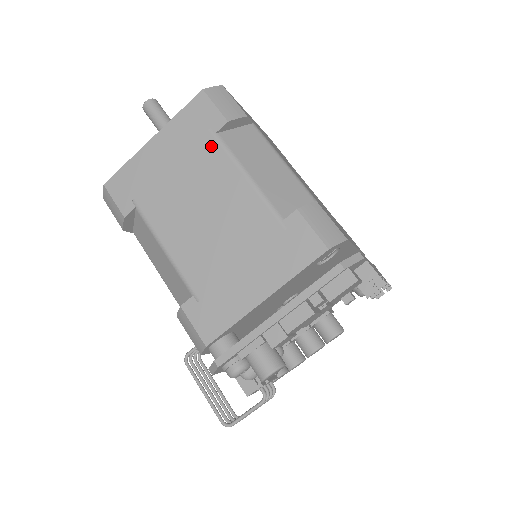
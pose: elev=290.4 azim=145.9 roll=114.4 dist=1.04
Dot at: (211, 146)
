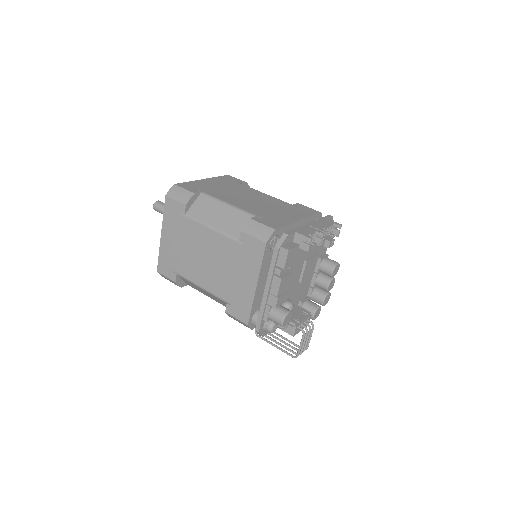
Dot at: (187, 222)
